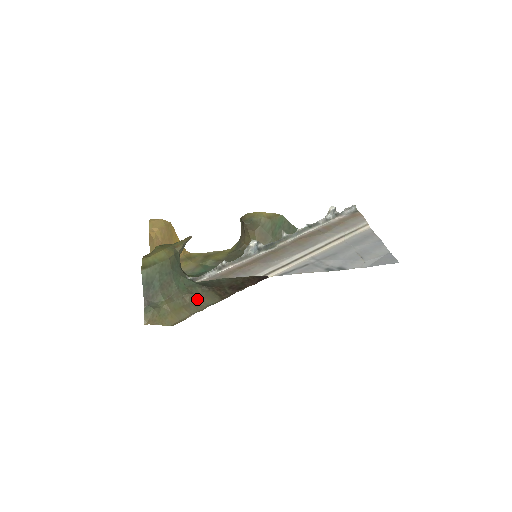
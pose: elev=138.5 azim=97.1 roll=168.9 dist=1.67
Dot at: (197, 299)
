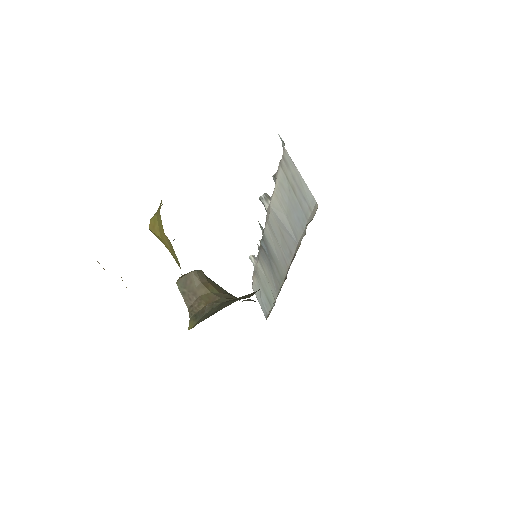
Dot at: occluded
